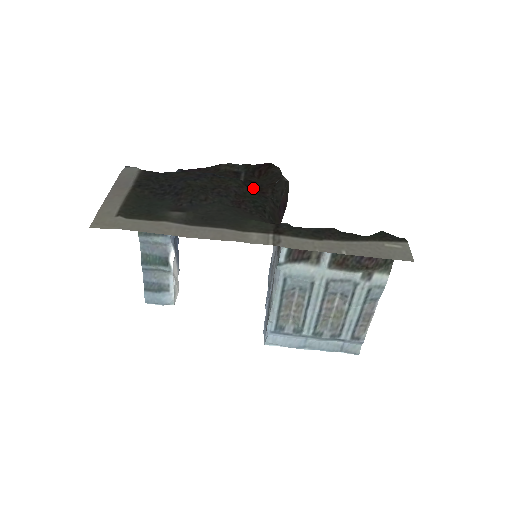
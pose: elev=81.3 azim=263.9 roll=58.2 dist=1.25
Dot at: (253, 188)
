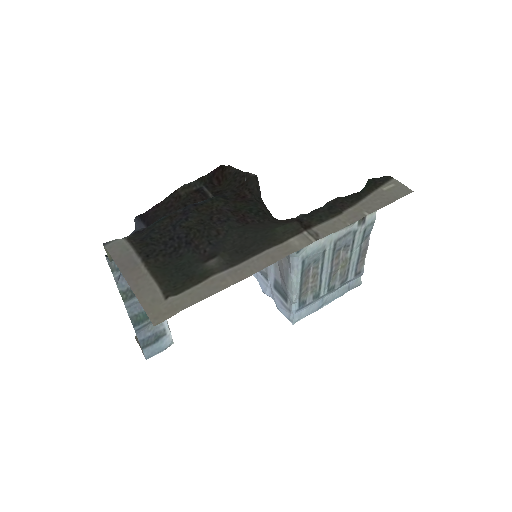
Dot at: (232, 198)
